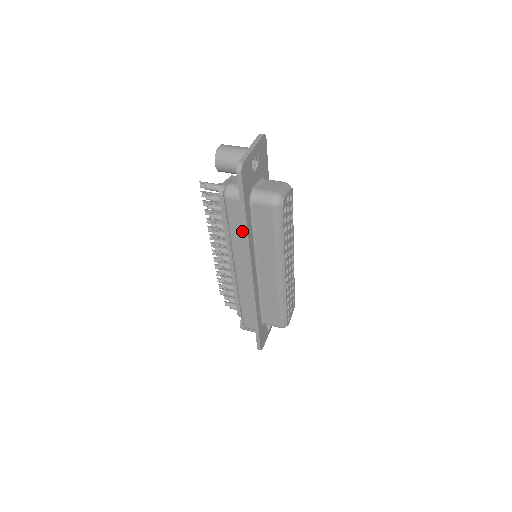
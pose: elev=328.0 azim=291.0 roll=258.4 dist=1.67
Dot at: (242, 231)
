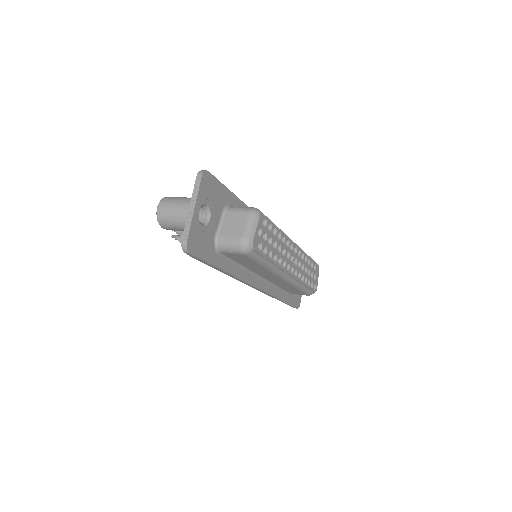
Dot at: occluded
